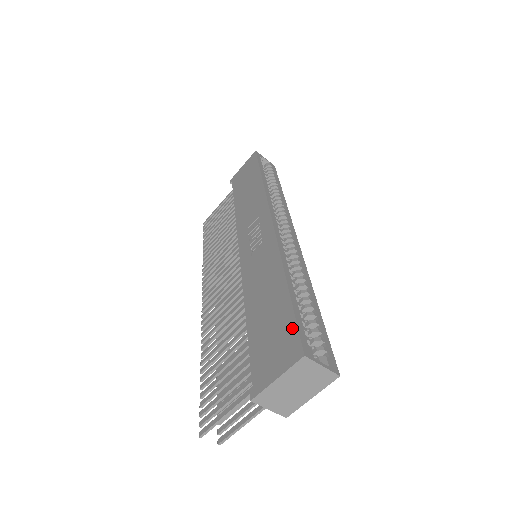
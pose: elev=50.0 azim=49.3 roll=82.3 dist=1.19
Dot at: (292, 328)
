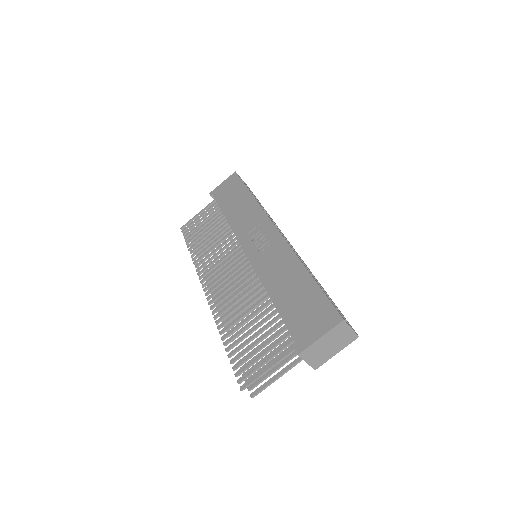
Dot at: (326, 303)
